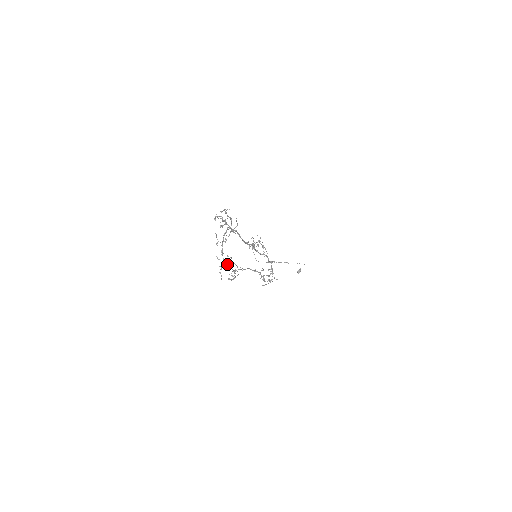
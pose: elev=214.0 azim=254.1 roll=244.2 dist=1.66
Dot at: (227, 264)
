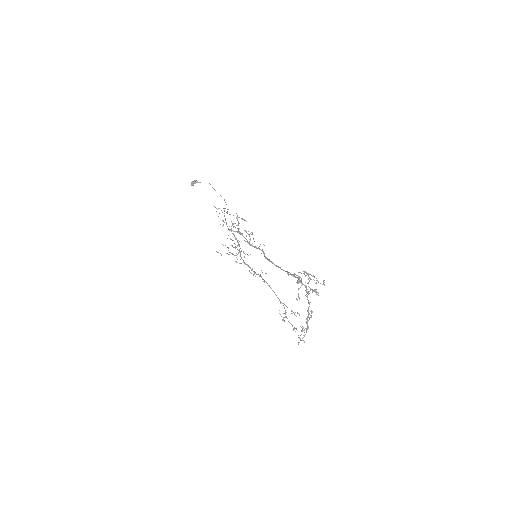
Dot at: occluded
